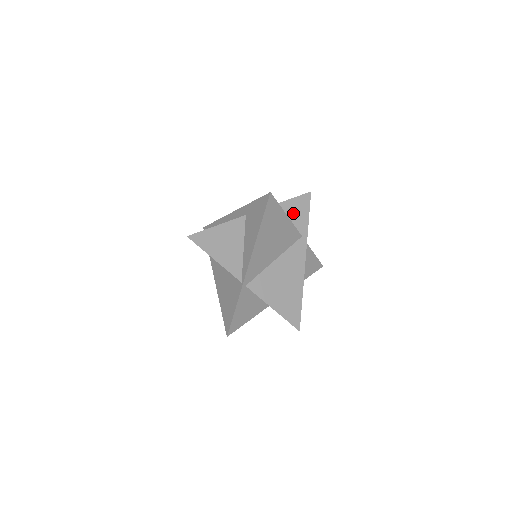
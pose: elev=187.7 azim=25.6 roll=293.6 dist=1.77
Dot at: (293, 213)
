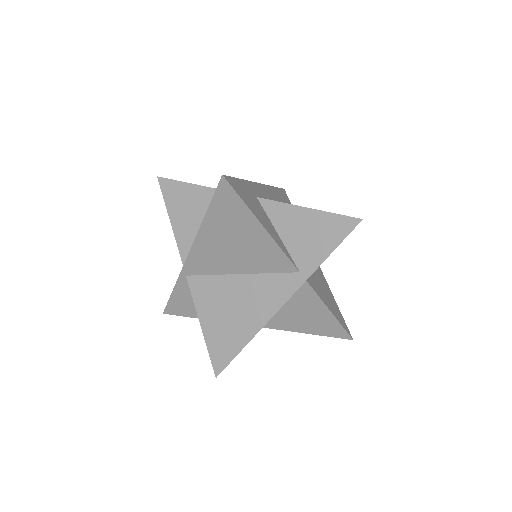
Dot at: (308, 232)
